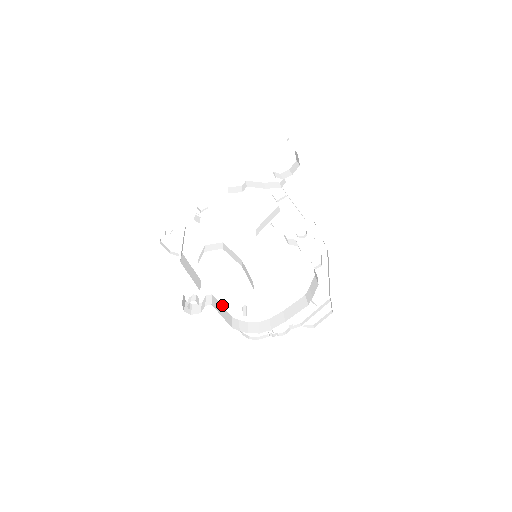
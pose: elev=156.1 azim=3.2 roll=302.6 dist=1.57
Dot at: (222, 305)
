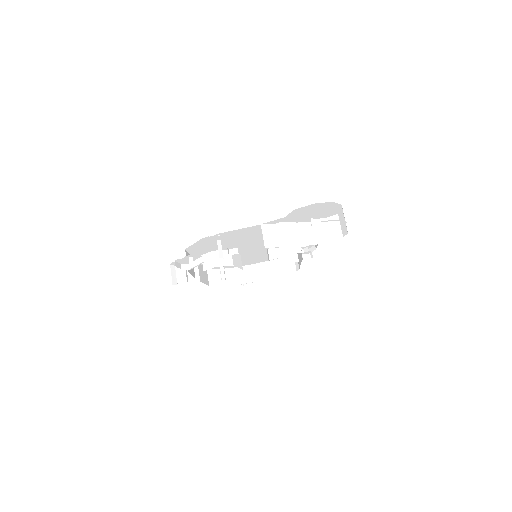
Dot at: (202, 265)
